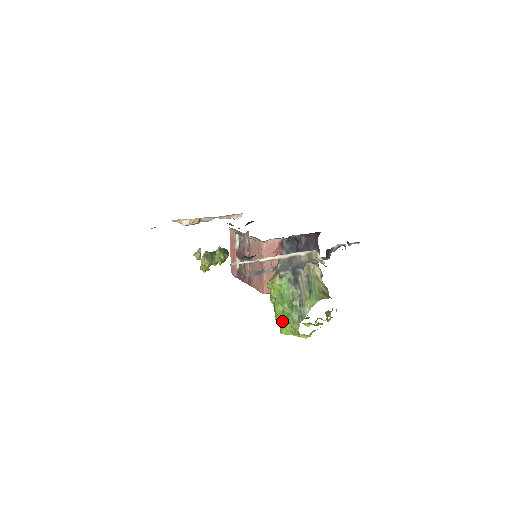
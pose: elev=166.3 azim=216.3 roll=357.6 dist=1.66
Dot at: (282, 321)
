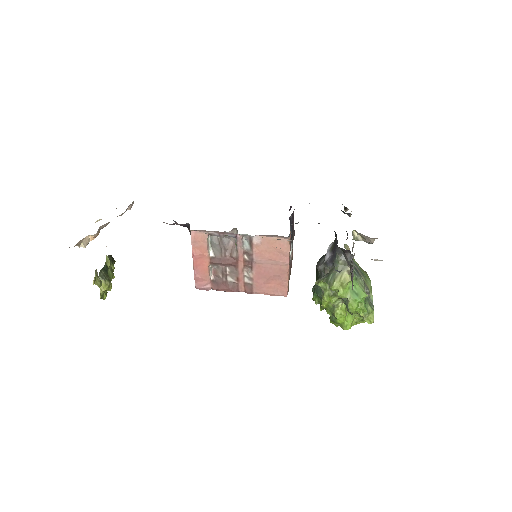
Dot at: (346, 317)
